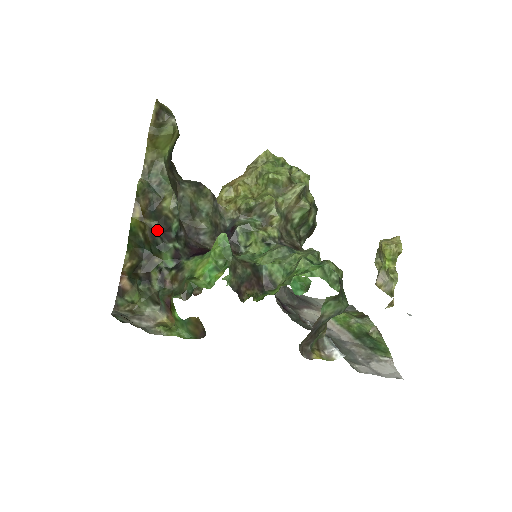
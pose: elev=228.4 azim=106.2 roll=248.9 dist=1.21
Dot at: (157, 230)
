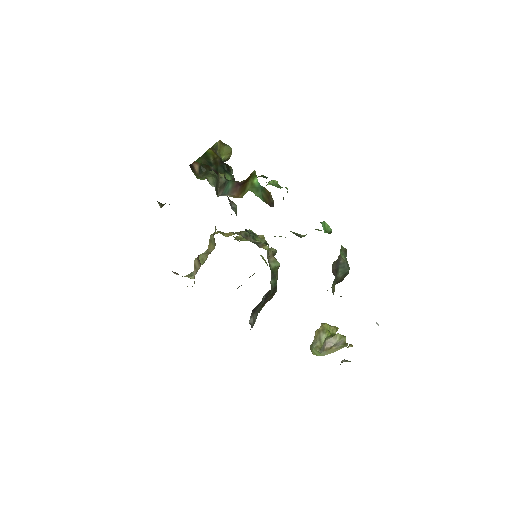
Dot at: (224, 164)
